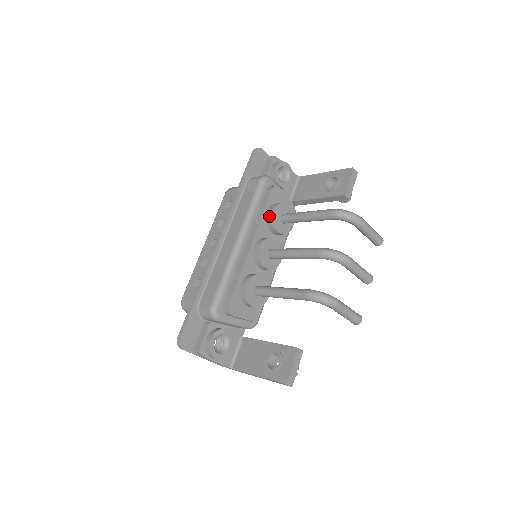
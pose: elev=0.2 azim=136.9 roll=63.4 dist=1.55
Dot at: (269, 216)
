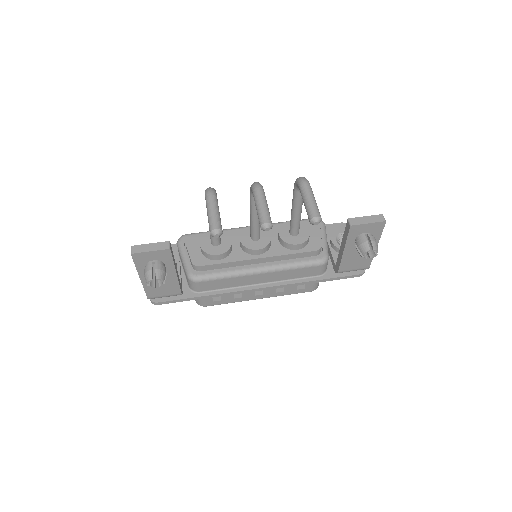
Dot at: occluded
